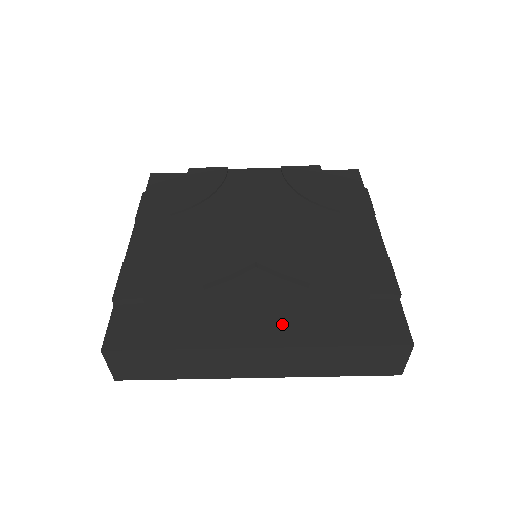
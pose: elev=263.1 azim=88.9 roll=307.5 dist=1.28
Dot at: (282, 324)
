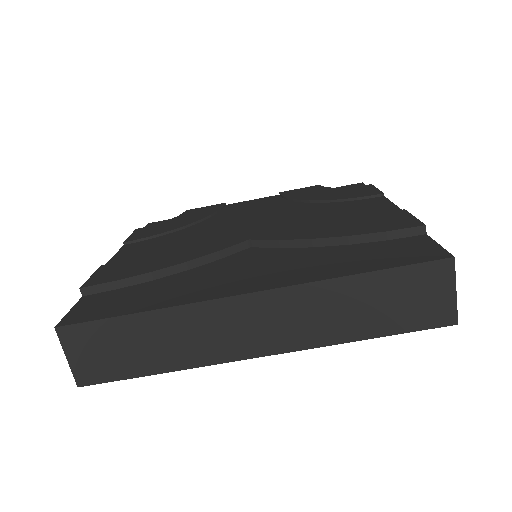
Dot at: (280, 273)
